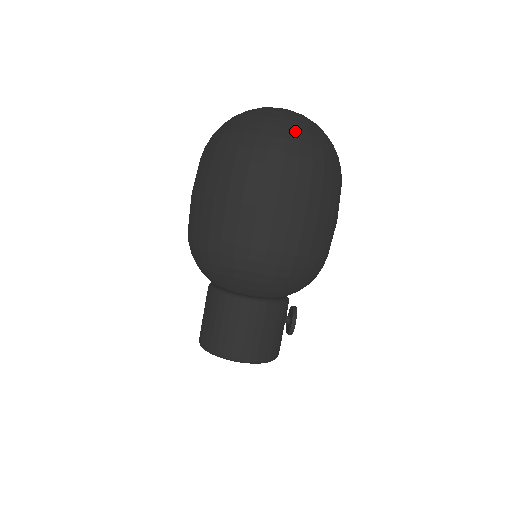
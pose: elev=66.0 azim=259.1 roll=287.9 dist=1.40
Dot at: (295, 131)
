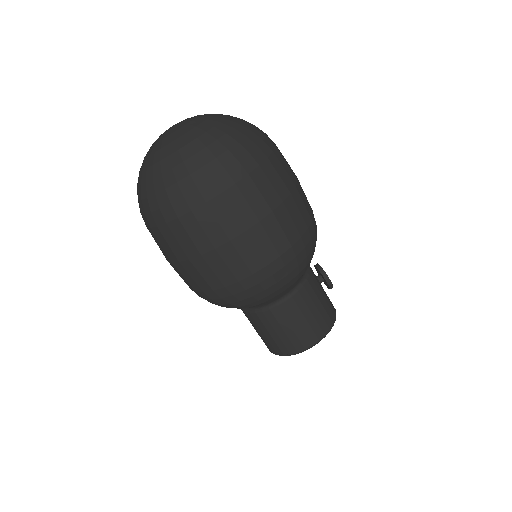
Dot at: (204, 150)
